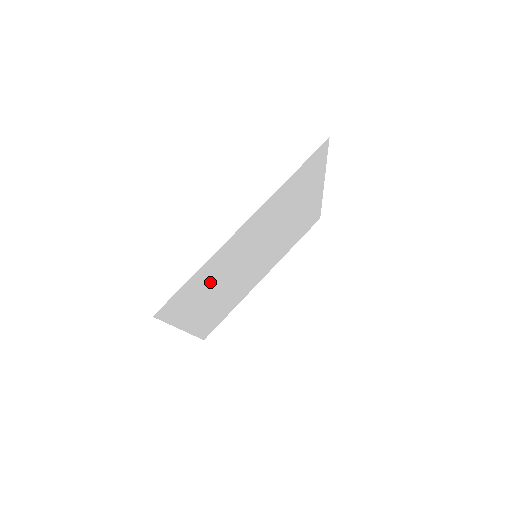
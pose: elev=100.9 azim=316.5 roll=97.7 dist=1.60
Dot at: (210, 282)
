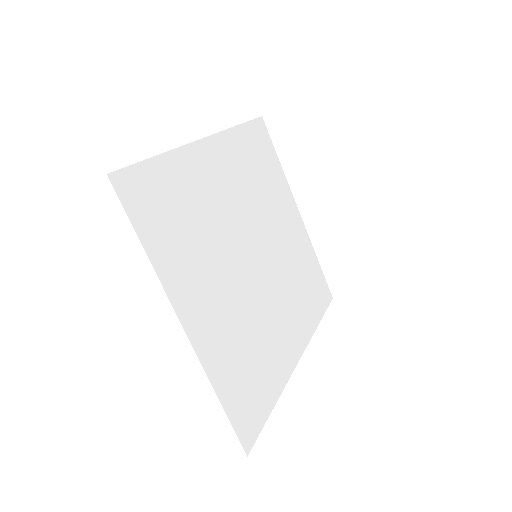
Dot at: (194, 222)
